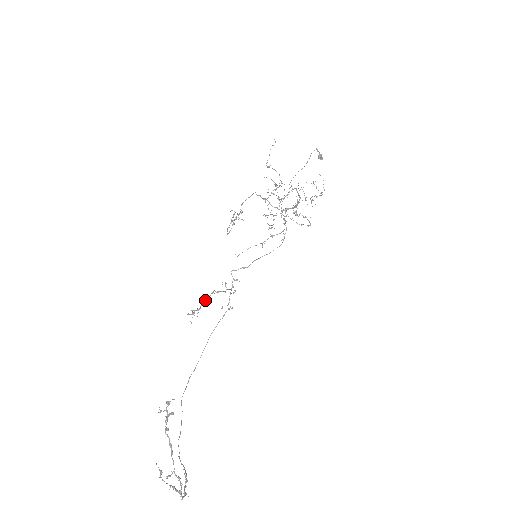
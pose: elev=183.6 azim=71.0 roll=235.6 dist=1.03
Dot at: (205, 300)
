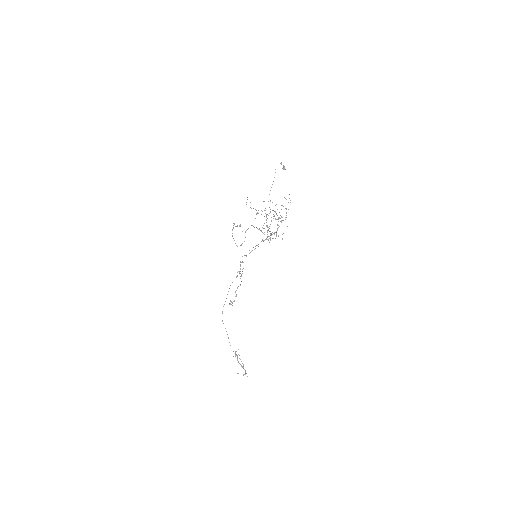
Dot at: occluded
